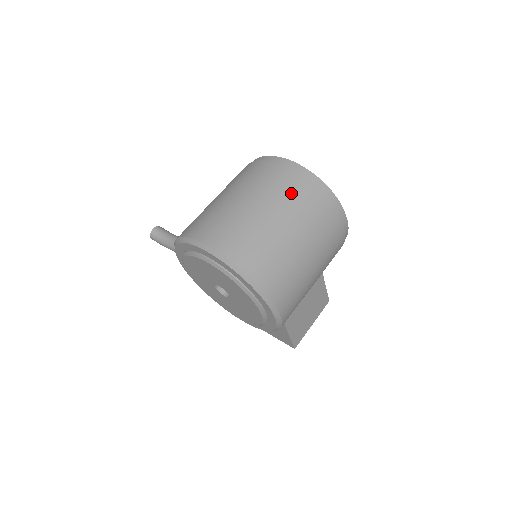
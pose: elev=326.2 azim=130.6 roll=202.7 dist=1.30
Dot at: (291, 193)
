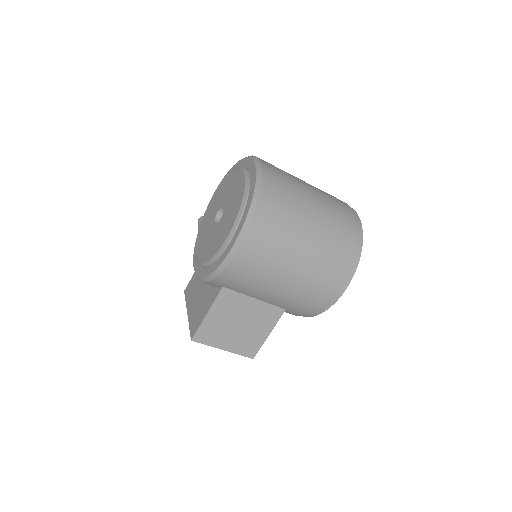
Dot at: (339, 214)
